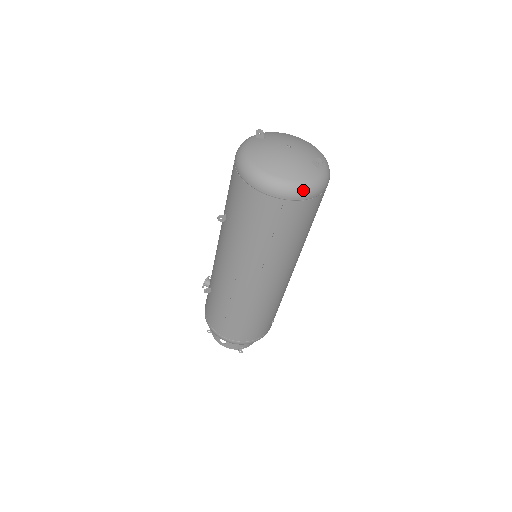
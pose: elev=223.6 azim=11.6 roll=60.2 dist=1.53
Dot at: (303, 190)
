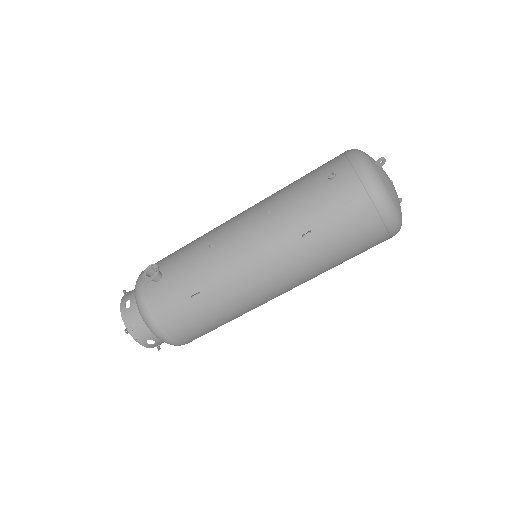
Dot at: occluded
